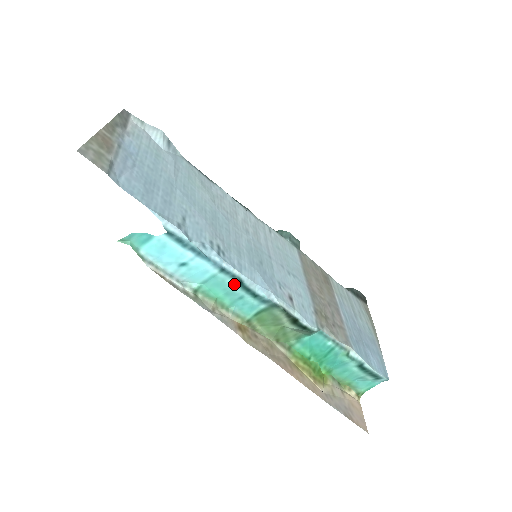
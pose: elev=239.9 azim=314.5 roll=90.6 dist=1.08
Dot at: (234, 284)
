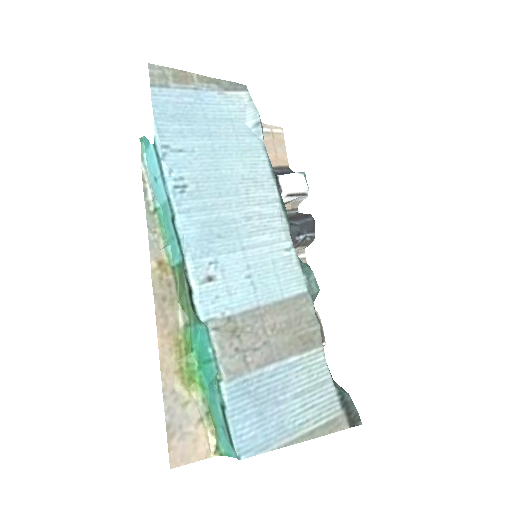
Dot at: (171, 219)
